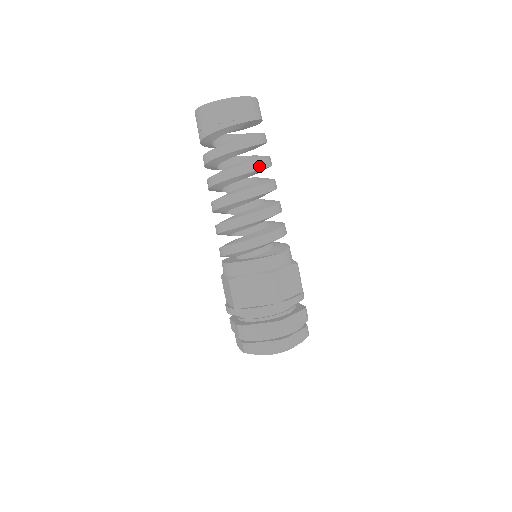
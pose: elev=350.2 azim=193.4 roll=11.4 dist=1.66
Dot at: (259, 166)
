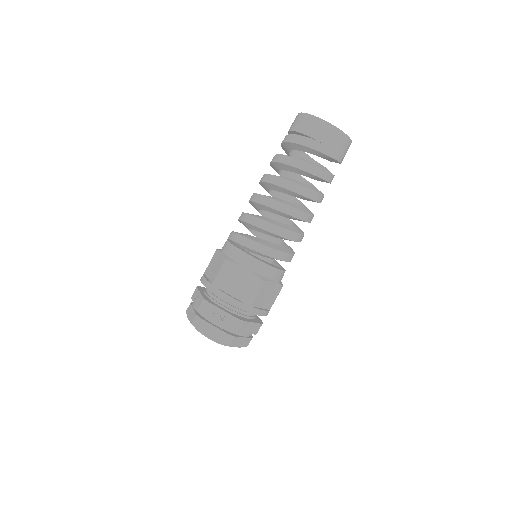
Dot at: occluded
